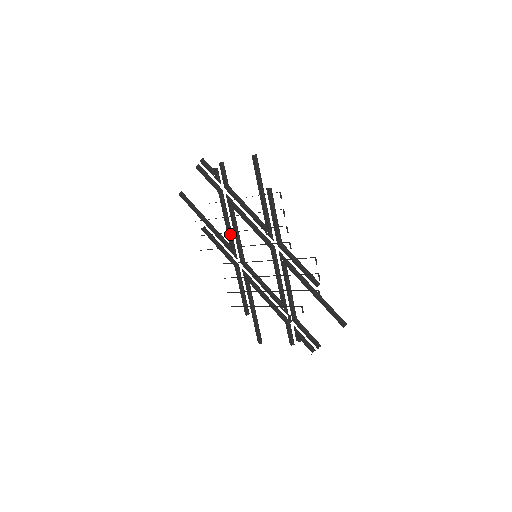
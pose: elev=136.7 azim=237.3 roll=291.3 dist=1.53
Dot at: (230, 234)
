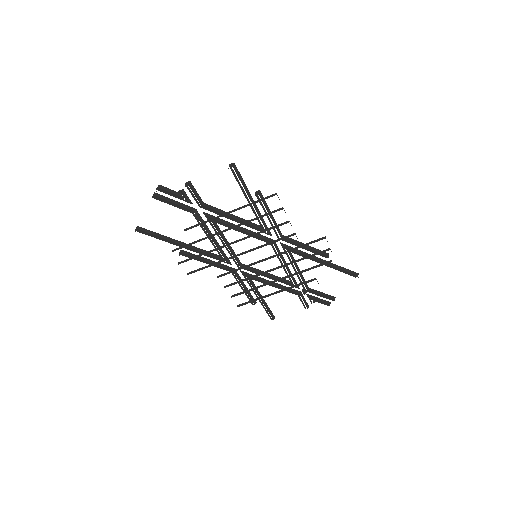
Dot at: (218, 247)
